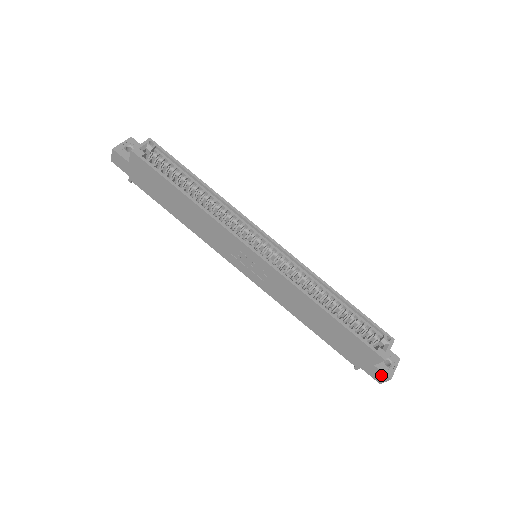
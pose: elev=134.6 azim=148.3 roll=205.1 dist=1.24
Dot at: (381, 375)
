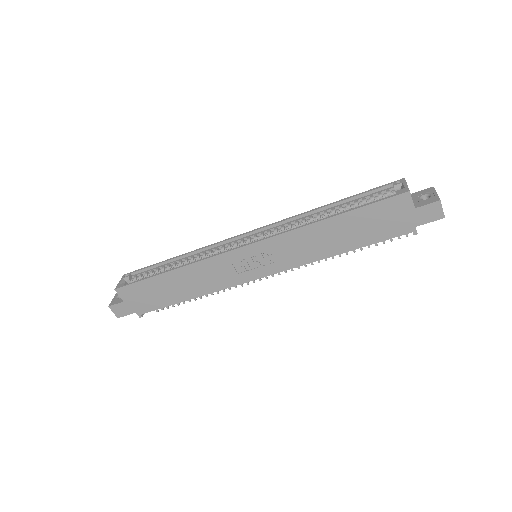
Dot at: (431, 209)
